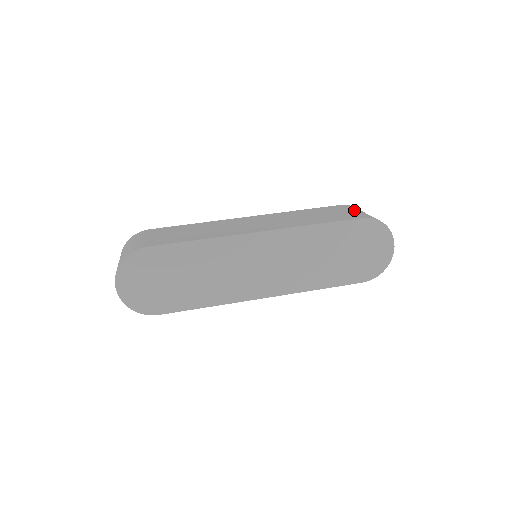
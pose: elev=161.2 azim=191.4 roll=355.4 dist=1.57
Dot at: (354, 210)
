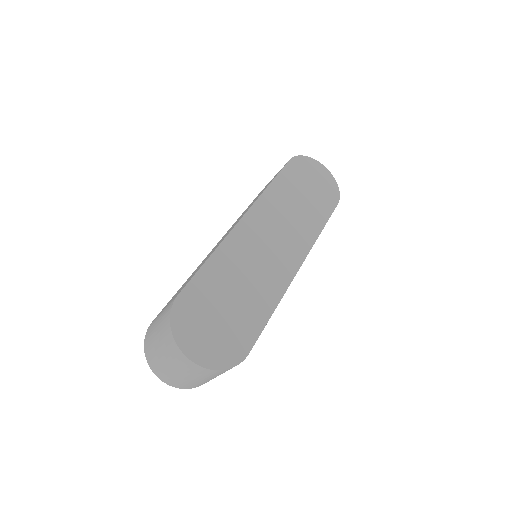
Dot at: occluded
